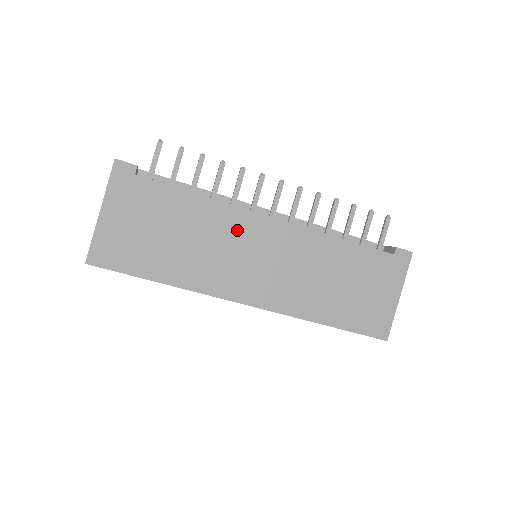
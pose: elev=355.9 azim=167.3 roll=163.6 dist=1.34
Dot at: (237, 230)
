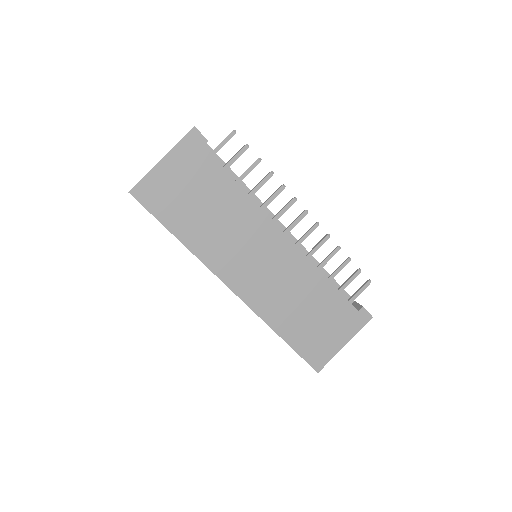
Dot at: (254, 229)
